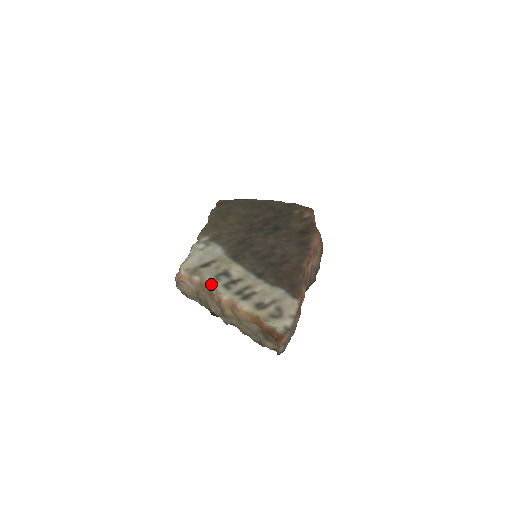
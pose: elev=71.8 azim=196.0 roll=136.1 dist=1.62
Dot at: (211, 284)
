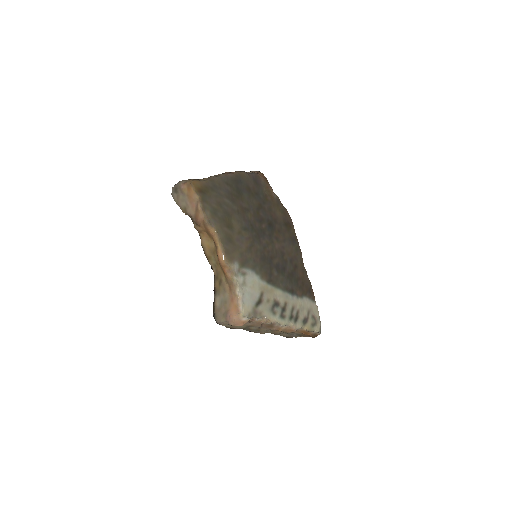
Dot at: (274, 321)
